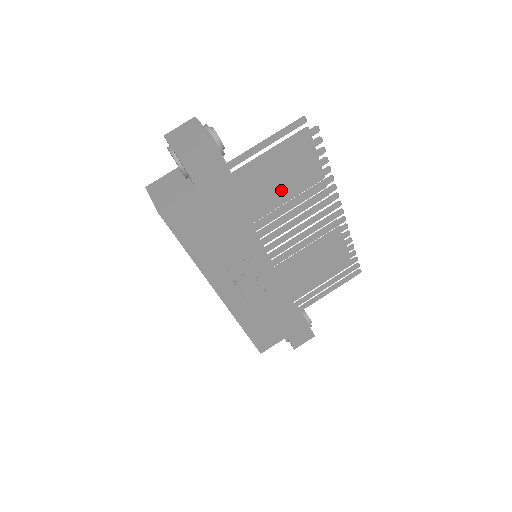
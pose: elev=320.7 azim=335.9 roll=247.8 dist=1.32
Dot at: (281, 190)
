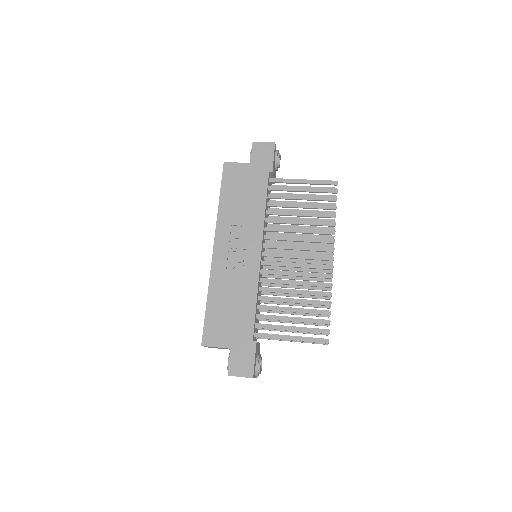
Dot at: (296, 206)
